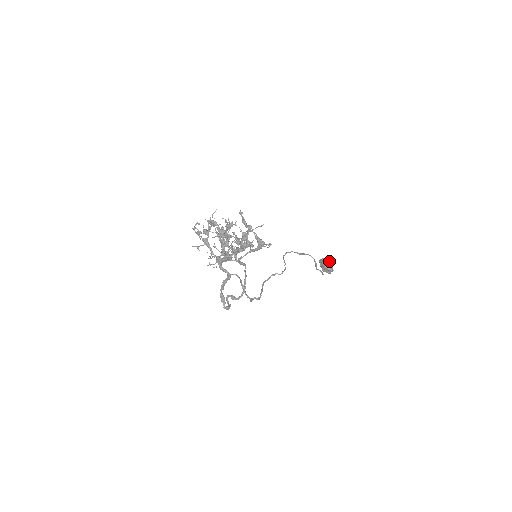
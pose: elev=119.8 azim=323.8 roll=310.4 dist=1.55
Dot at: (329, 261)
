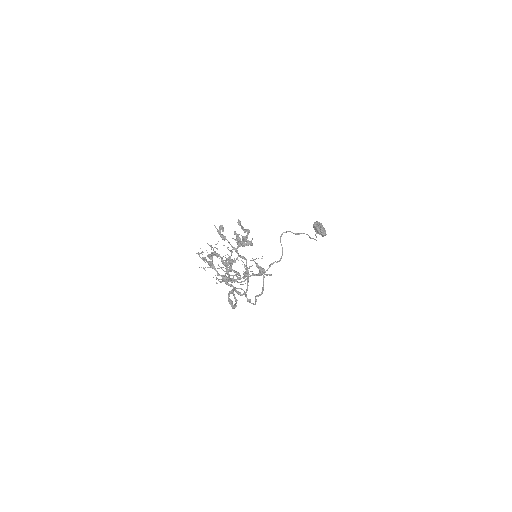
Dot at: (322, 225)
